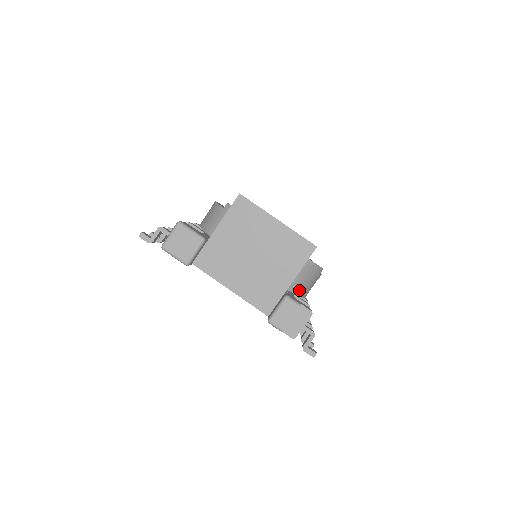
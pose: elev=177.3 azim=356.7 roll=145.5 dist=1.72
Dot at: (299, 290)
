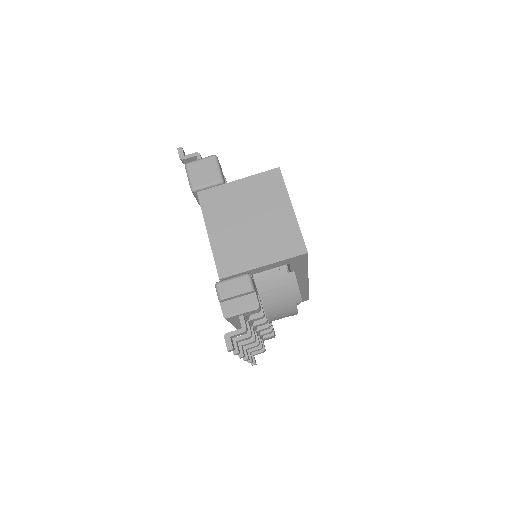
Dot at: (266, 298)
